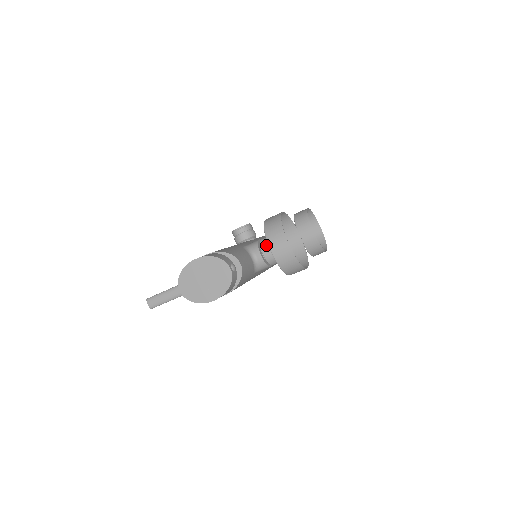
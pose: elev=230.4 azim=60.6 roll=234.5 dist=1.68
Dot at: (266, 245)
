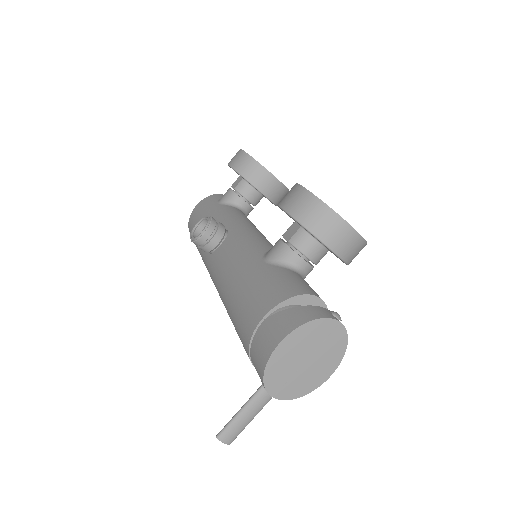
Dot at: (307, 244)
